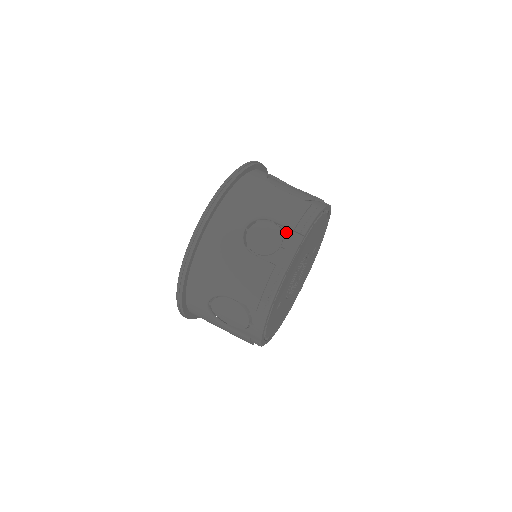
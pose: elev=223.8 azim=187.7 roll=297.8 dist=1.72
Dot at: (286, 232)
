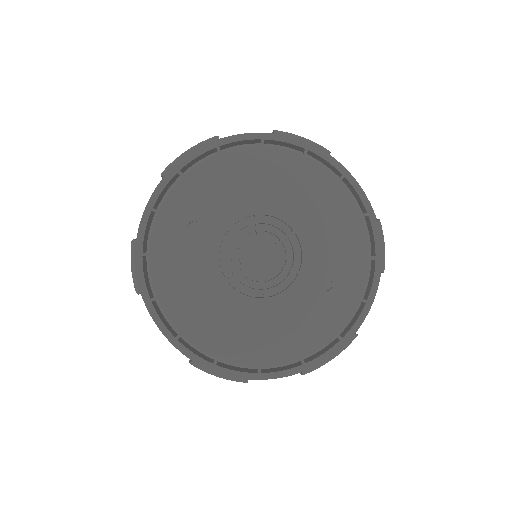
Dot at: occluded
